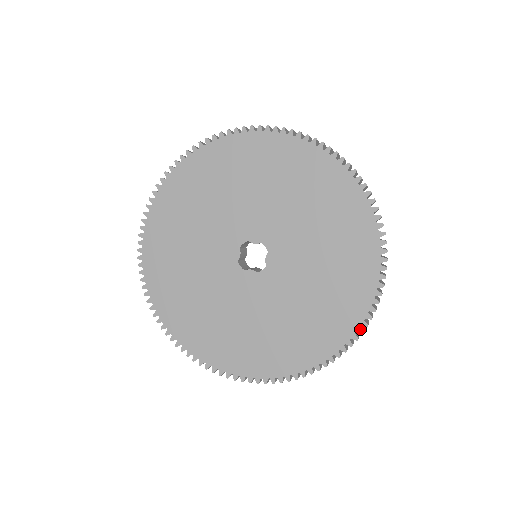
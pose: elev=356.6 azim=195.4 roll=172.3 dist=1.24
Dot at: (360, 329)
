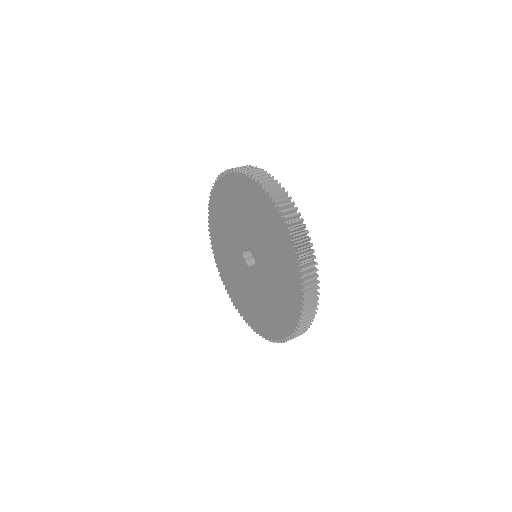
Dot at: (271, 339)
